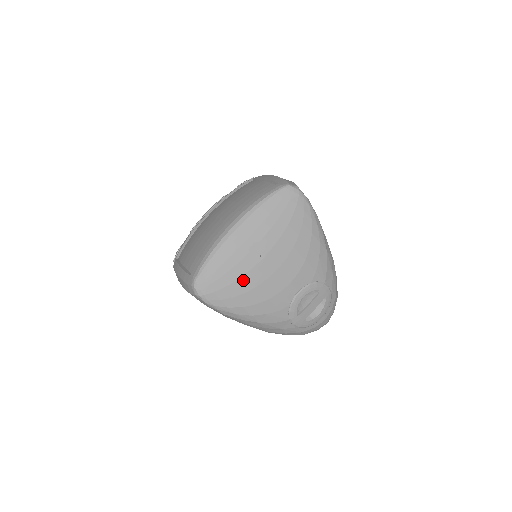
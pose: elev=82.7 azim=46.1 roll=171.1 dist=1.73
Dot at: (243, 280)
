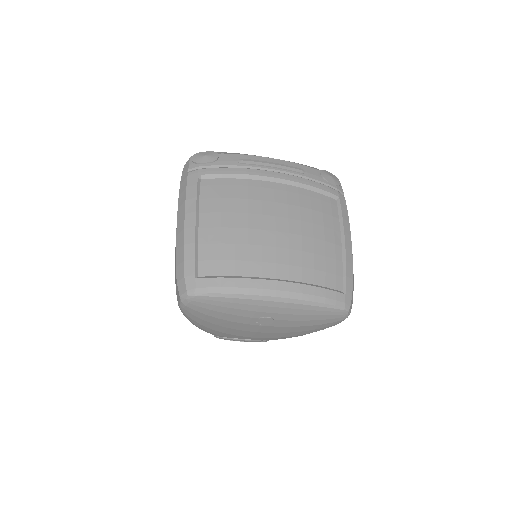
Dot at: (227, 322)
